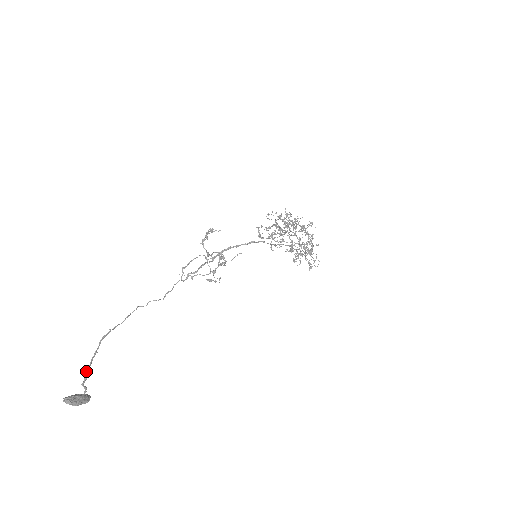
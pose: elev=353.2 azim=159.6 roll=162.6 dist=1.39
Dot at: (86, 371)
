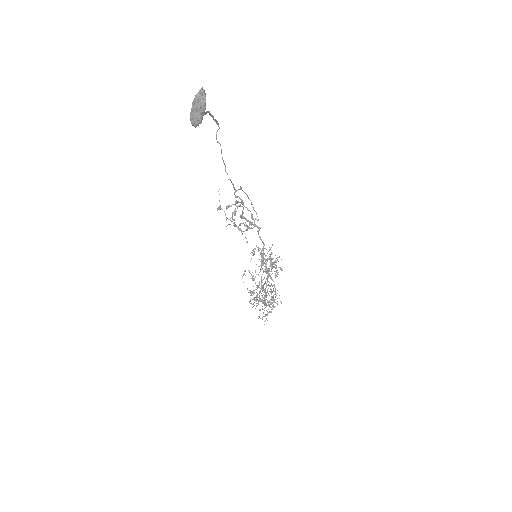
Dot at: occluded
